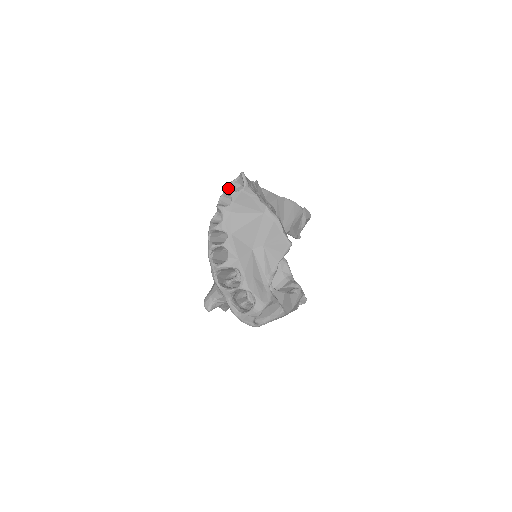
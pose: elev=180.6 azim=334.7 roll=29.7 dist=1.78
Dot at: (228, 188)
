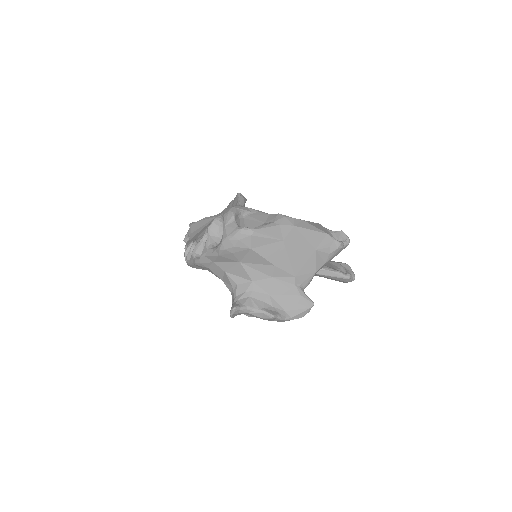
Dot at: (186, 238)
